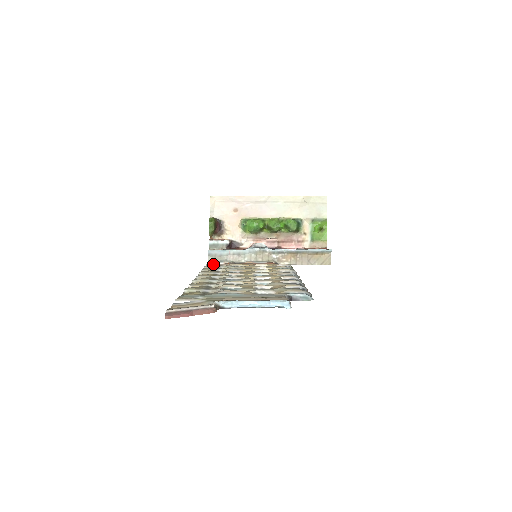
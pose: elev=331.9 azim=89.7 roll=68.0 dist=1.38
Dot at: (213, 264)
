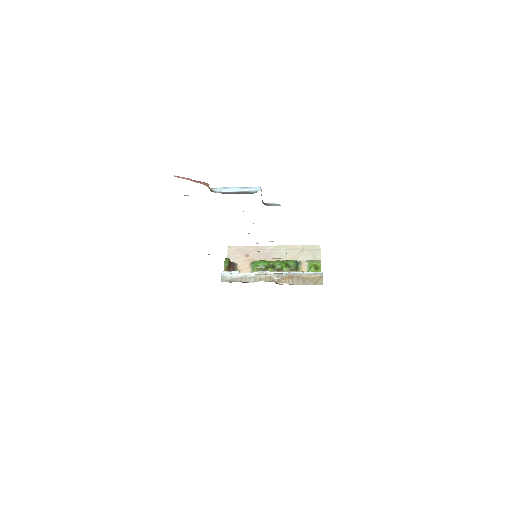
Dot at: occluded
